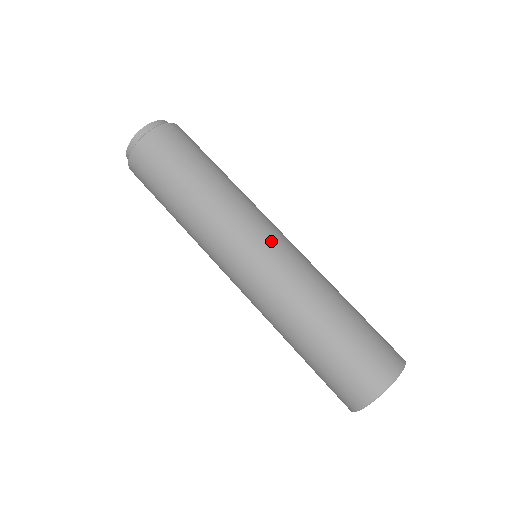
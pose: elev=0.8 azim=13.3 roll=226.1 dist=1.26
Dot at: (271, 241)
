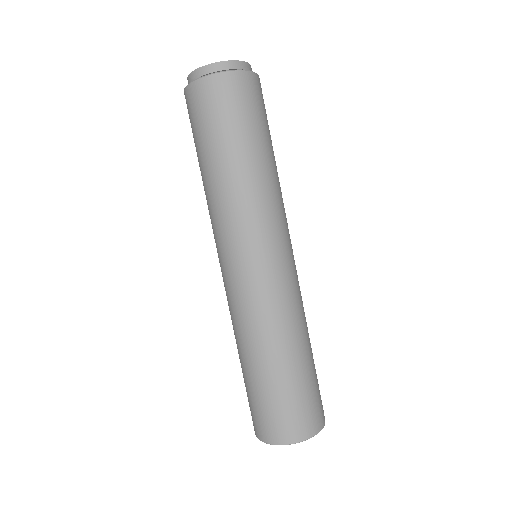
Dot at: (280, 259)
